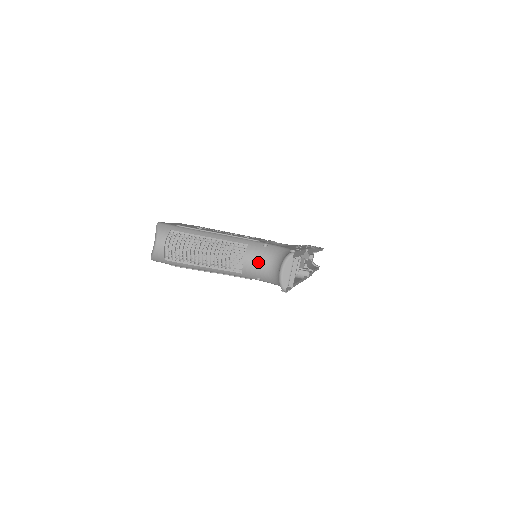
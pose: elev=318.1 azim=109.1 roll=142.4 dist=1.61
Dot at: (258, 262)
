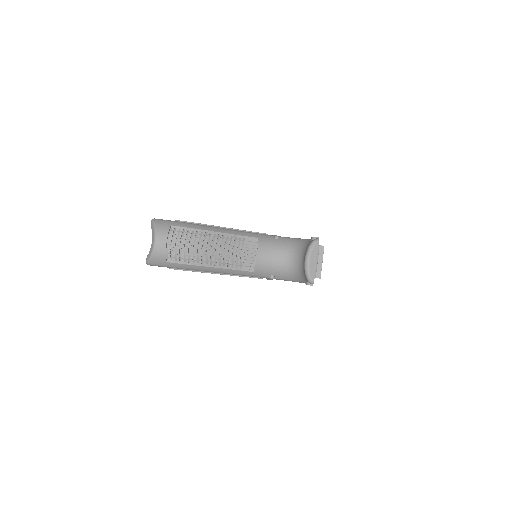
Dot at: (273, 256)
